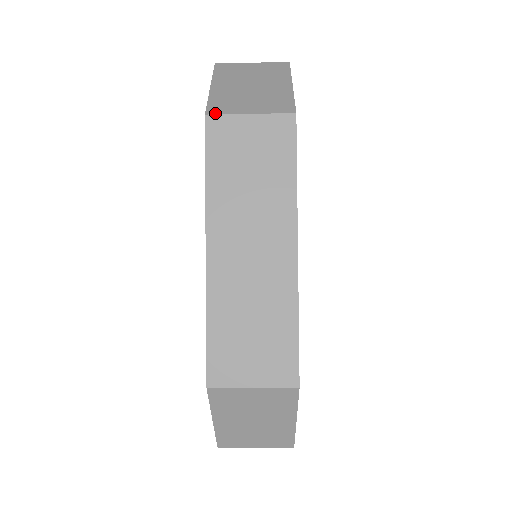
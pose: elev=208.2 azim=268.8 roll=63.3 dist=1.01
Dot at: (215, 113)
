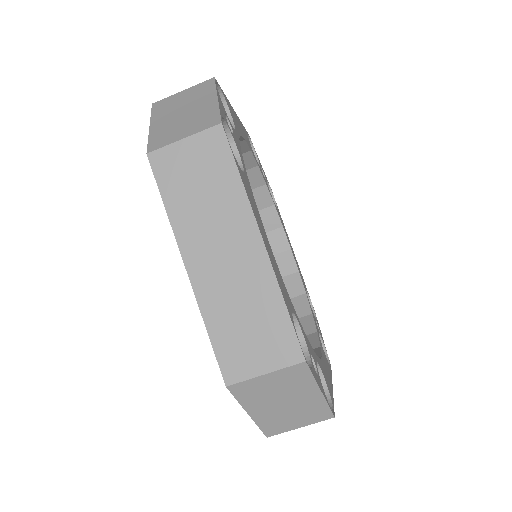
Dot at: occluded
